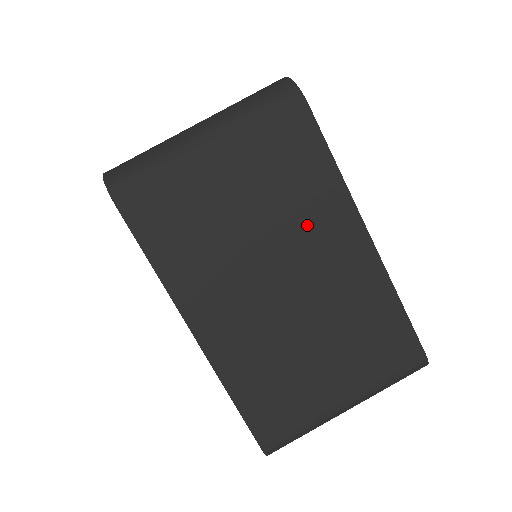
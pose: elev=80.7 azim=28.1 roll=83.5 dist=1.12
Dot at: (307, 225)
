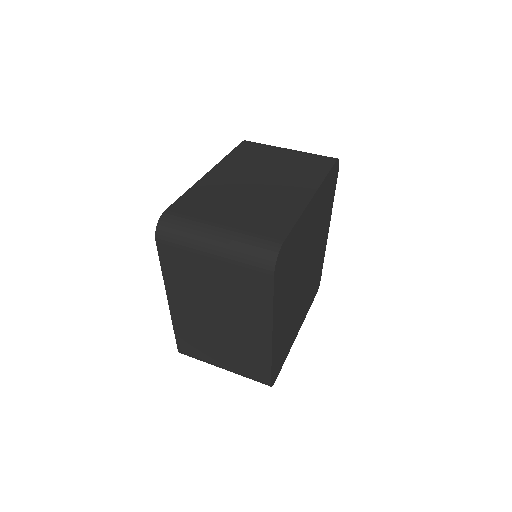
Dot at: (243, 311)
